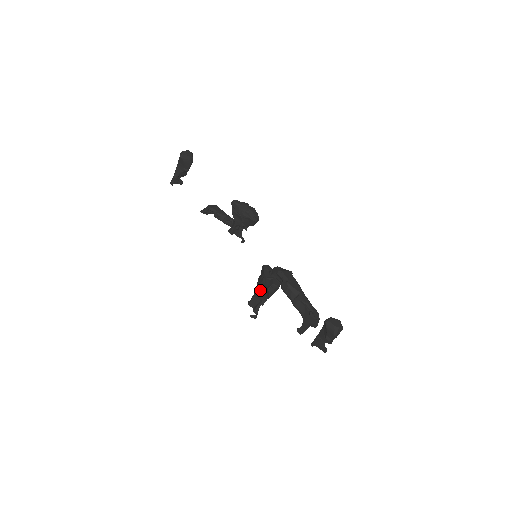
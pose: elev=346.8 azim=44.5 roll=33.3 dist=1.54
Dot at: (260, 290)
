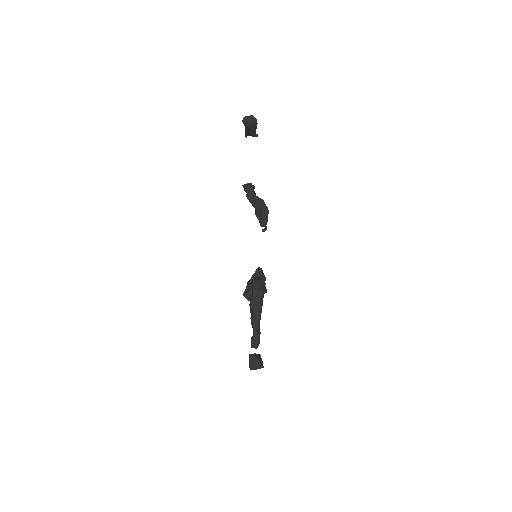
Dot at: occluded
